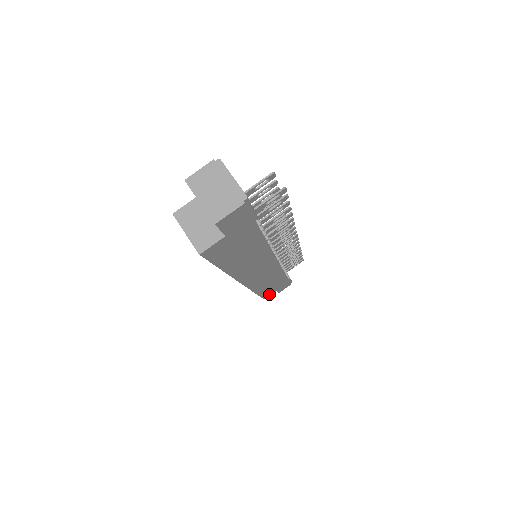
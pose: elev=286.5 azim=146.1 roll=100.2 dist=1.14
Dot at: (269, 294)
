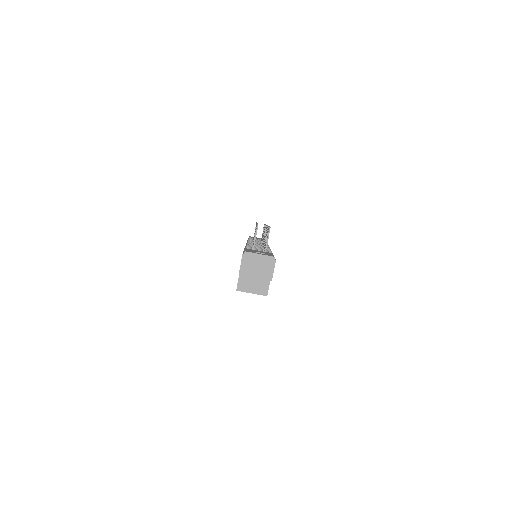
Dot at: occluded
